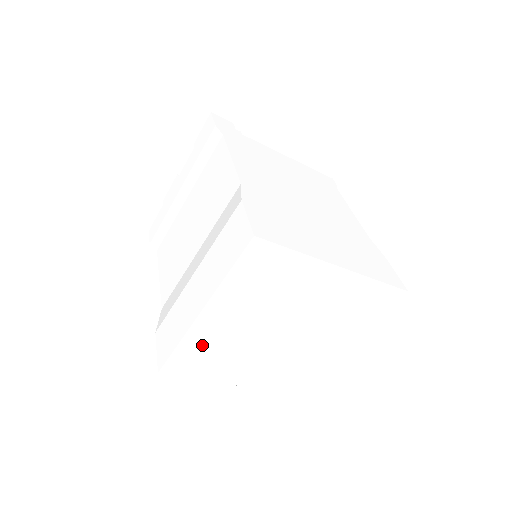
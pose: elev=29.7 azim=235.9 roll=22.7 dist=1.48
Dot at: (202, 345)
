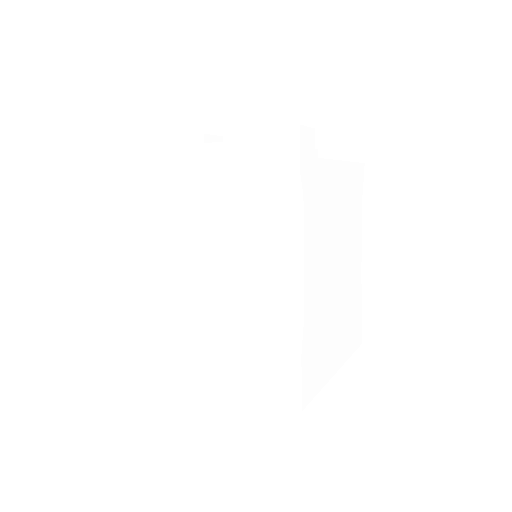
Dot at: occluded
